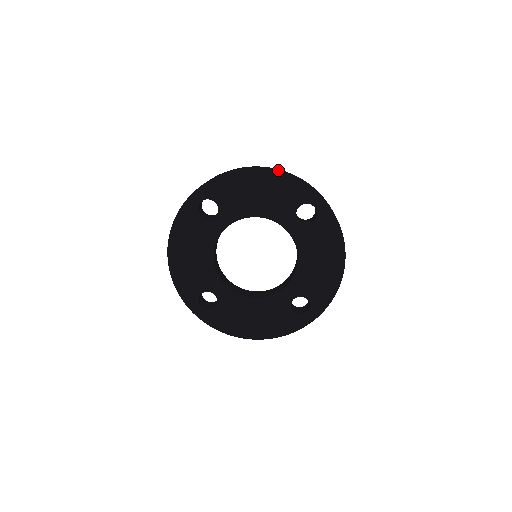
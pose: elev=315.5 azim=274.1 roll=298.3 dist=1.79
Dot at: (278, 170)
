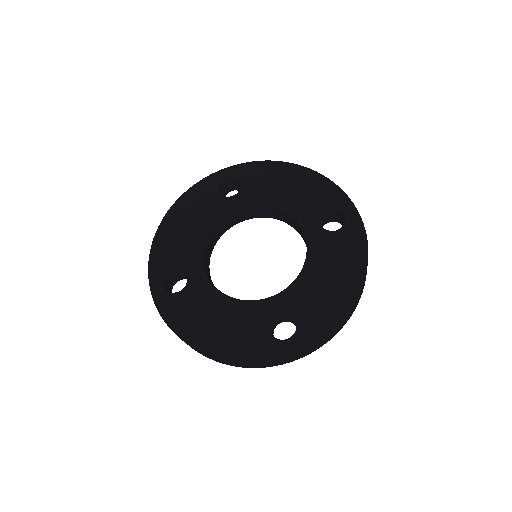
Dot at: occluded
